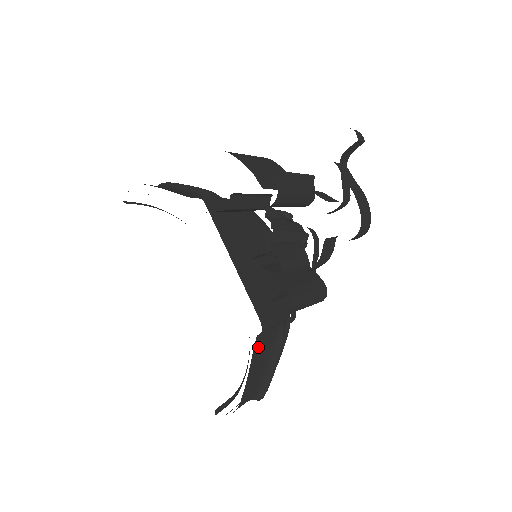
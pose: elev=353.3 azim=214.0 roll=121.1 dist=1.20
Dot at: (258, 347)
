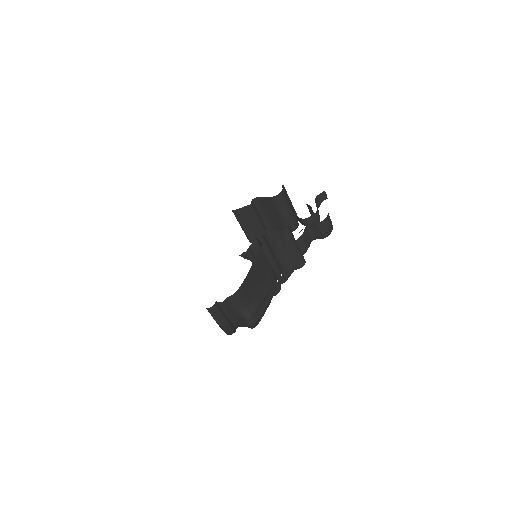
Dot at: (259, 259)
